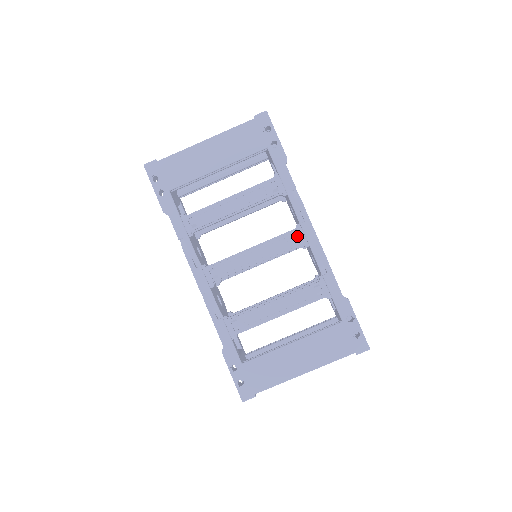
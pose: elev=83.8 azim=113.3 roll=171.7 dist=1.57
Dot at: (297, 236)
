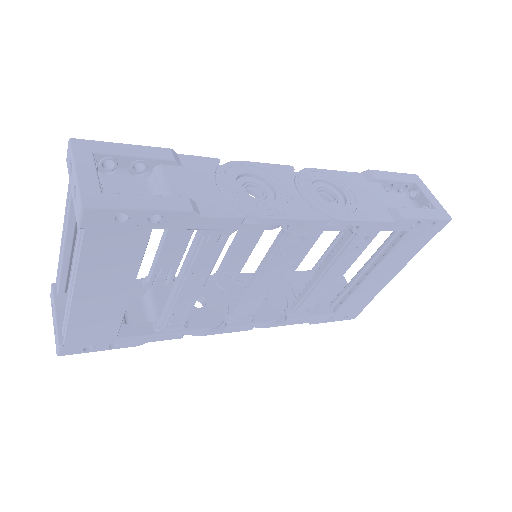
Dot at: (295, 237)
